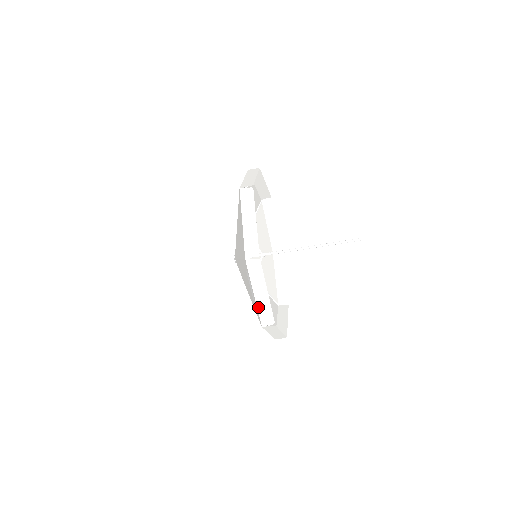
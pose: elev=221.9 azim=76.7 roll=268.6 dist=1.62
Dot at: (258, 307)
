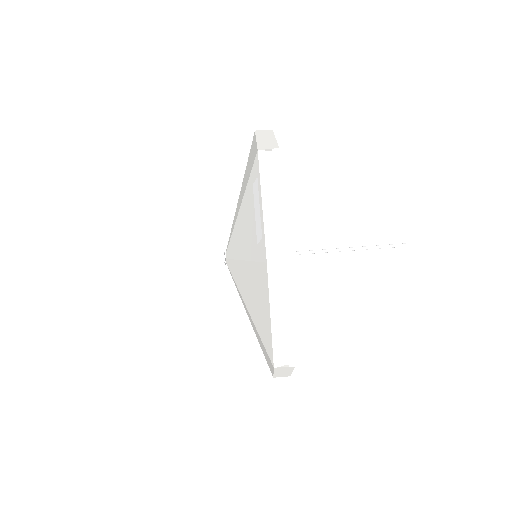
Dot at: (265, 226)
